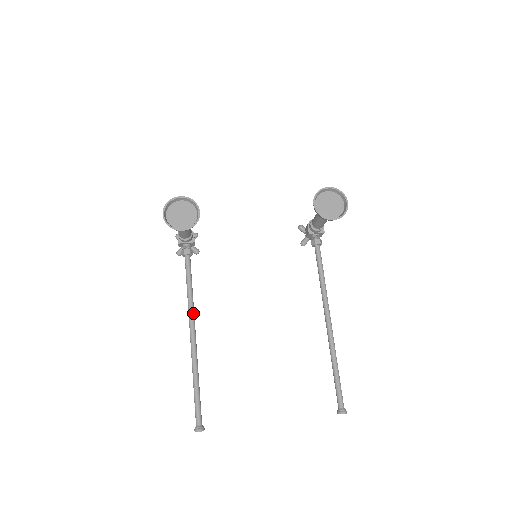
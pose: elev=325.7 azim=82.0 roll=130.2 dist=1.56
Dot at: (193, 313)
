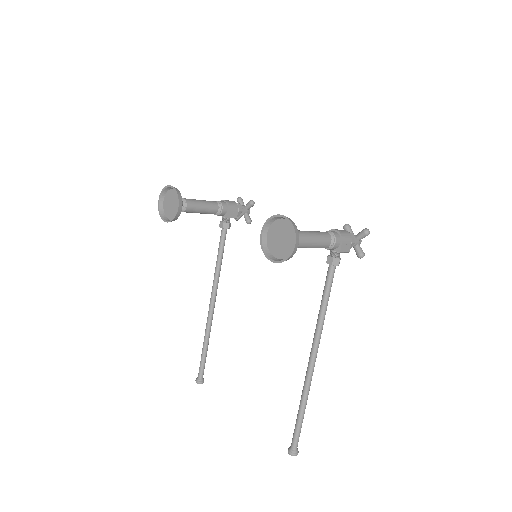
Dot at: (215, 285)
